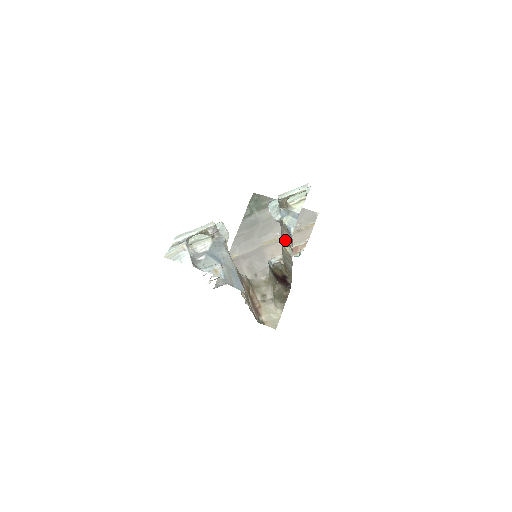
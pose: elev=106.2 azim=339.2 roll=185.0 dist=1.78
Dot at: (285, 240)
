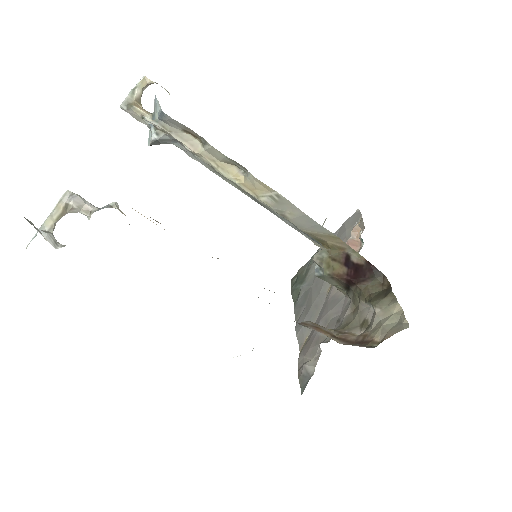
Dot at: (217, 165)
